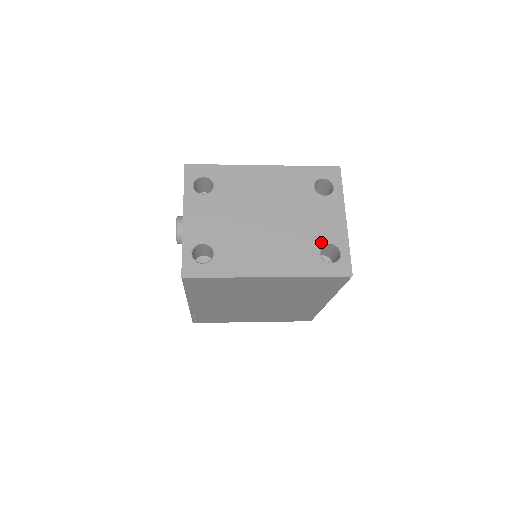
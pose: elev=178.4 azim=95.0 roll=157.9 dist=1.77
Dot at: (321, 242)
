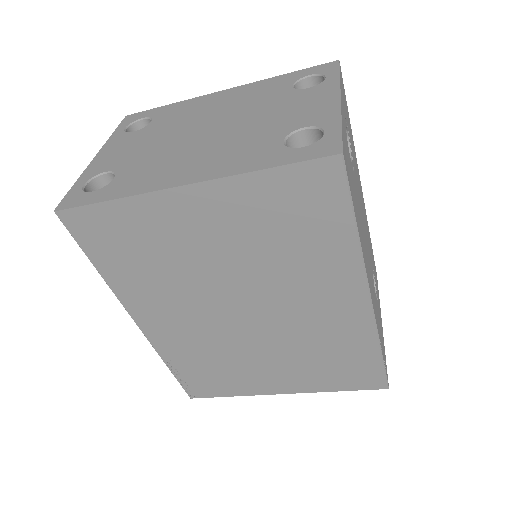
Dot at: (289, 130)
